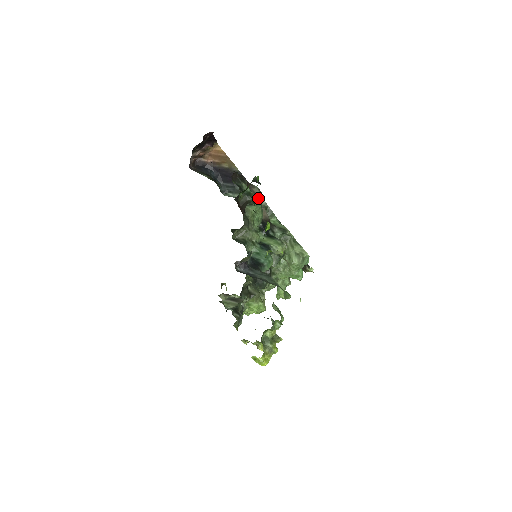
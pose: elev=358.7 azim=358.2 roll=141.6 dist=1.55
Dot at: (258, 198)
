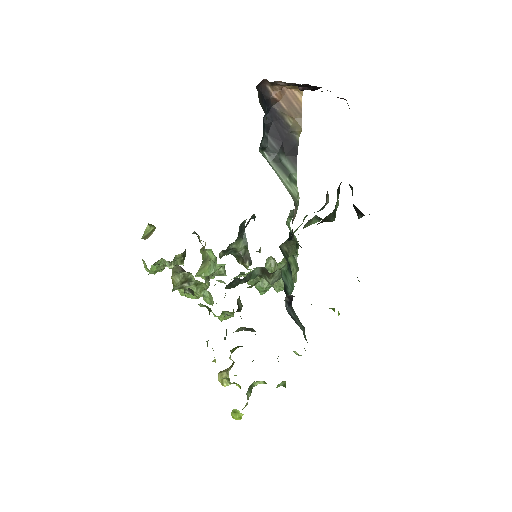
Dot at: (320, 209)
